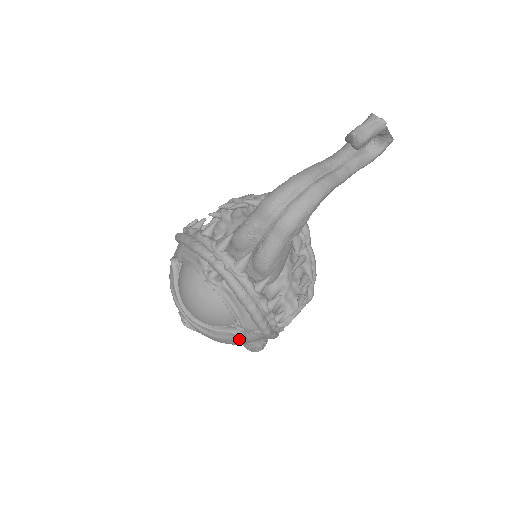
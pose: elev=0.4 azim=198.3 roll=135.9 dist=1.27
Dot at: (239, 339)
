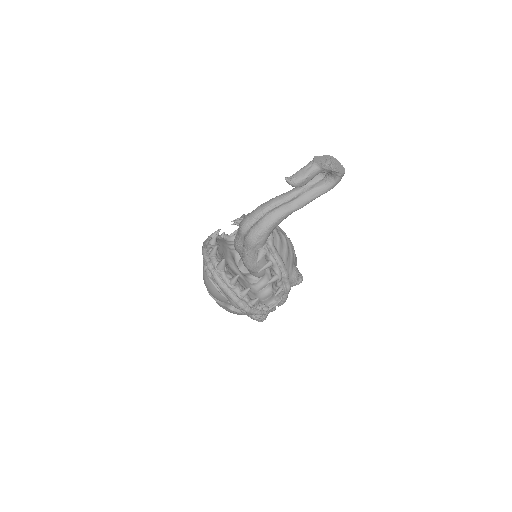
Dot at: (235, 312)
